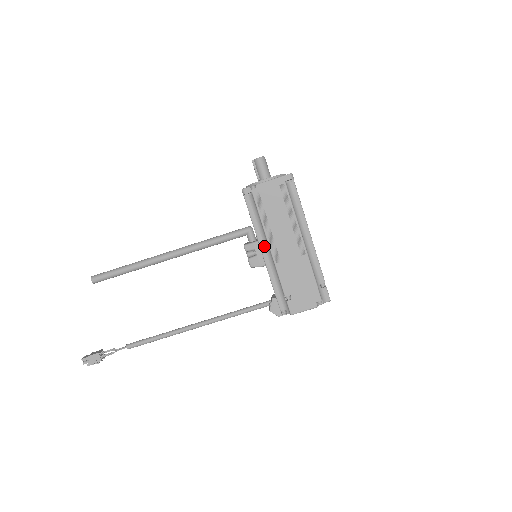
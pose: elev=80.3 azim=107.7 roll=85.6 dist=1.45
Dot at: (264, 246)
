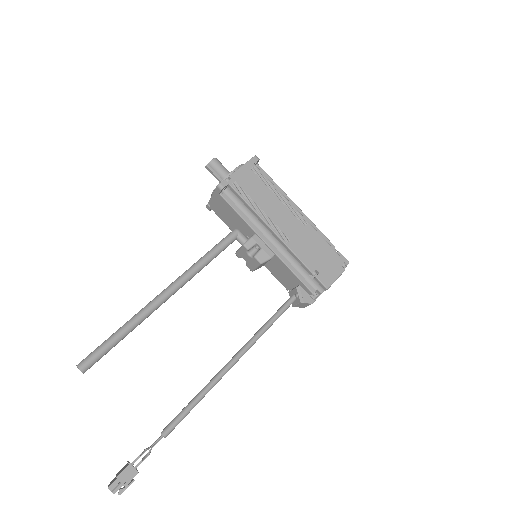
Dot at: (264, 235)
